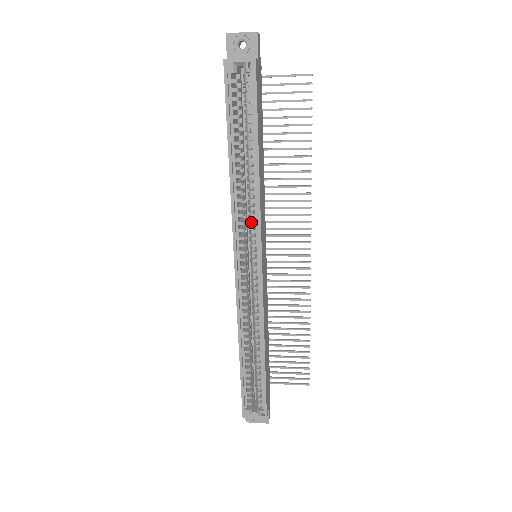
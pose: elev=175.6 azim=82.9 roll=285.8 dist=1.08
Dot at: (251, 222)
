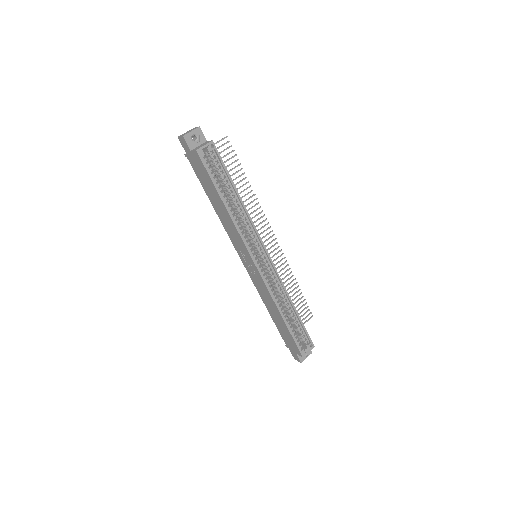
Dot at: (251, 235)
